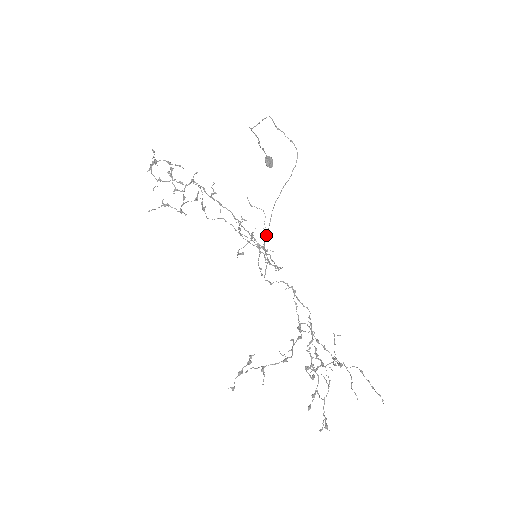
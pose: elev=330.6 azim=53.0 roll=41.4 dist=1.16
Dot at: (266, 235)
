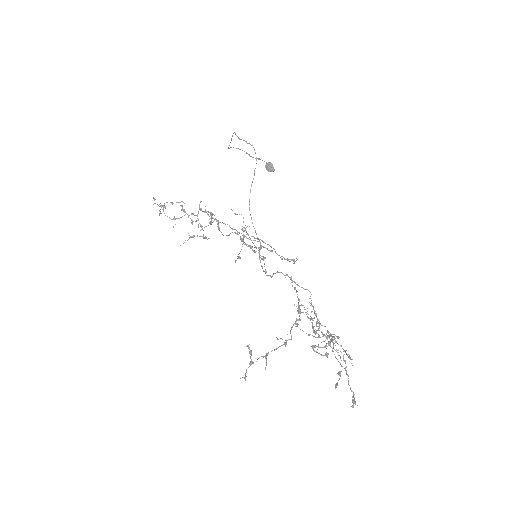
Dot at: occluded
